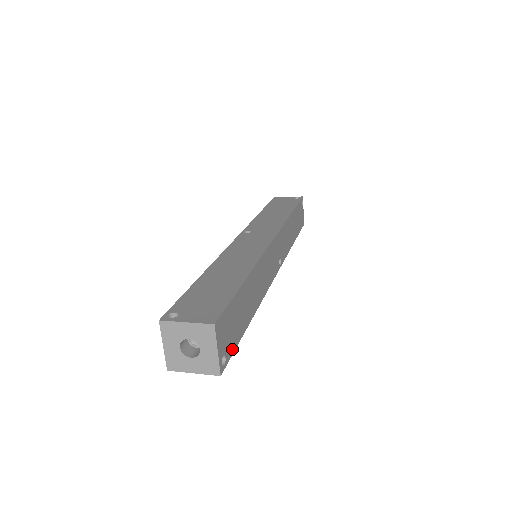
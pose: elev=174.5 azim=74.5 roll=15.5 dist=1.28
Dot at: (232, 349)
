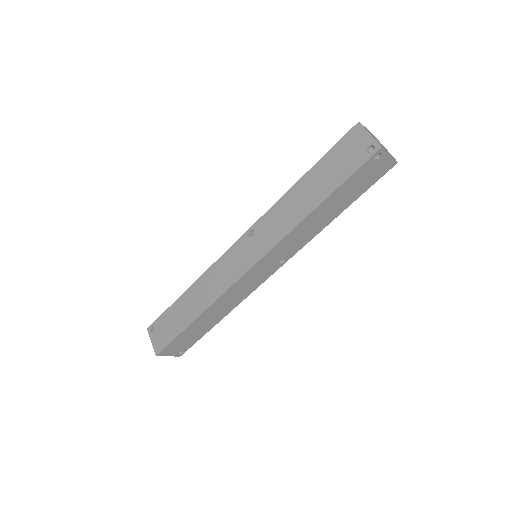
Dot at: (191, 345)
